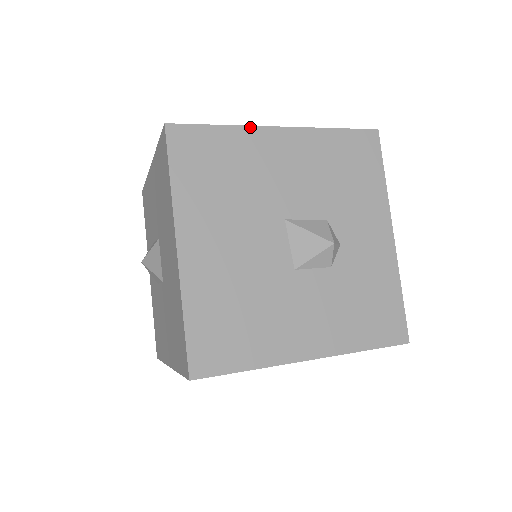
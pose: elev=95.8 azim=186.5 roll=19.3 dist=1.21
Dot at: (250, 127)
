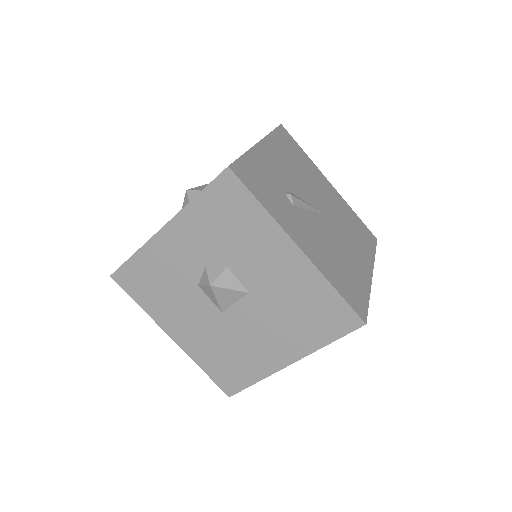
Dot at: (370, 288)
